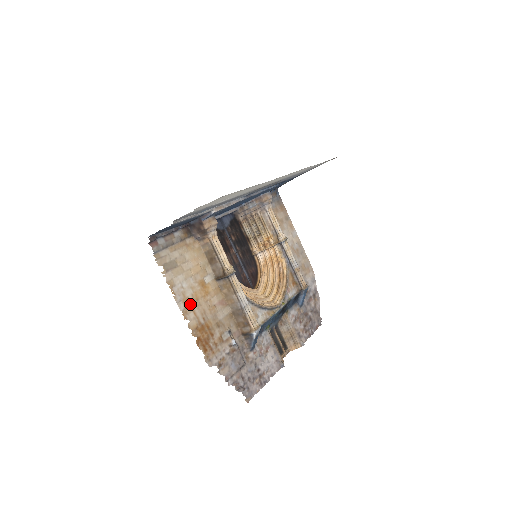
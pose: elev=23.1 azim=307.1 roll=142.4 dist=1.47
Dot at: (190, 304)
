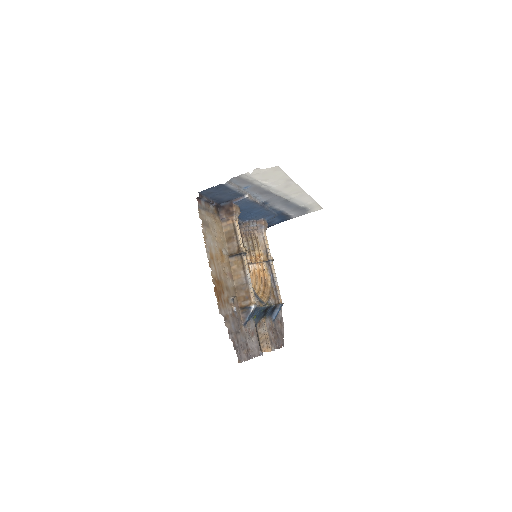
Dot at: (213, 259)
